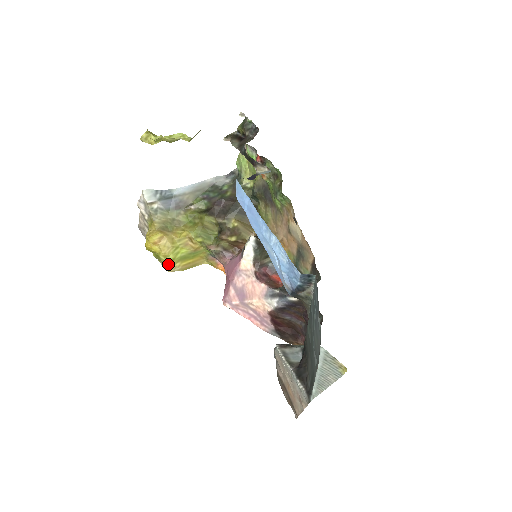
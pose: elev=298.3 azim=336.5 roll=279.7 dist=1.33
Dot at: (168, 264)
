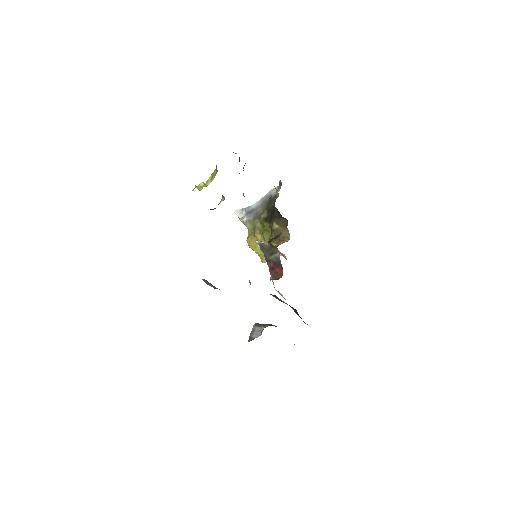
Dot at: (260, 258)
